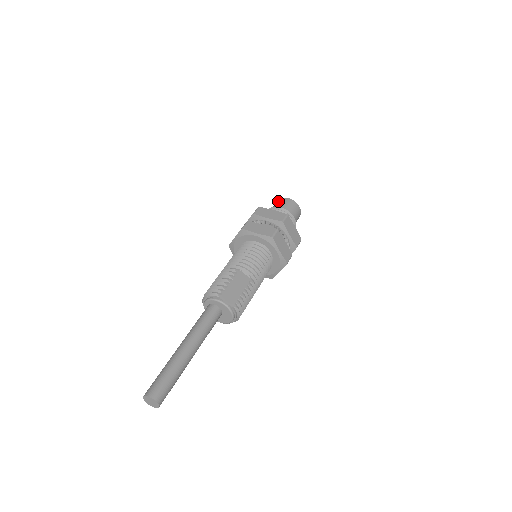
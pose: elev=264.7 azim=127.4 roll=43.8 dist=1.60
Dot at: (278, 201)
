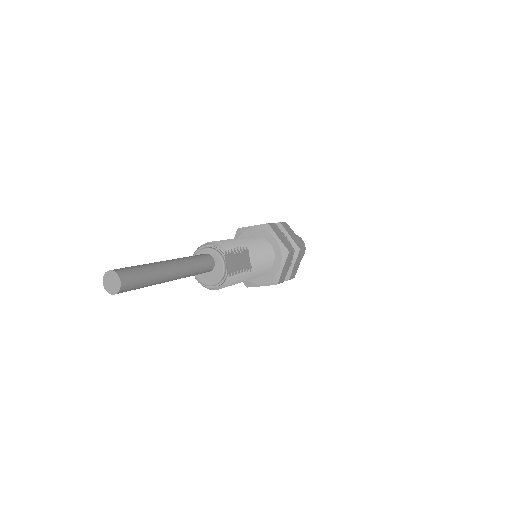
Dot at: occluded
